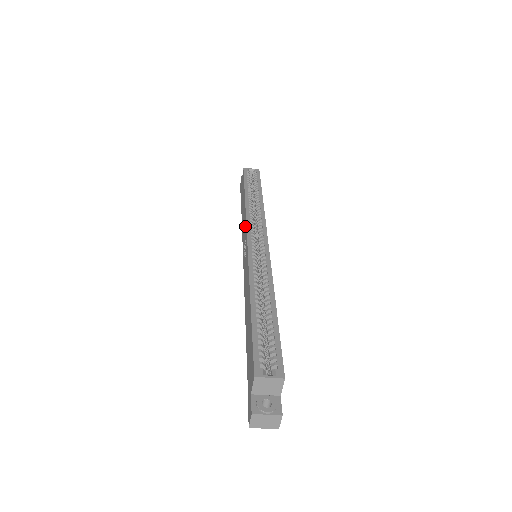
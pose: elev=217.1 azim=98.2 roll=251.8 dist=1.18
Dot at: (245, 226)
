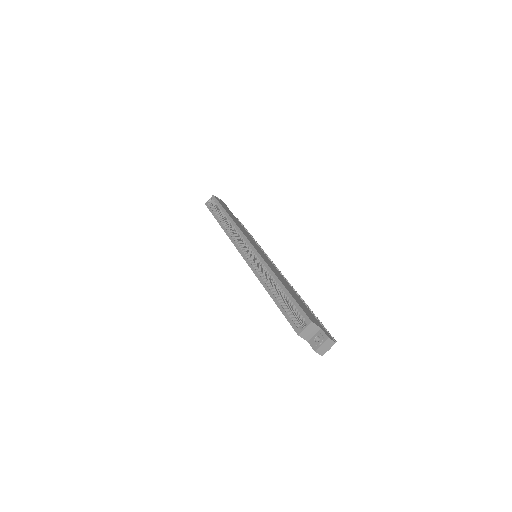
Dot at: occluded
